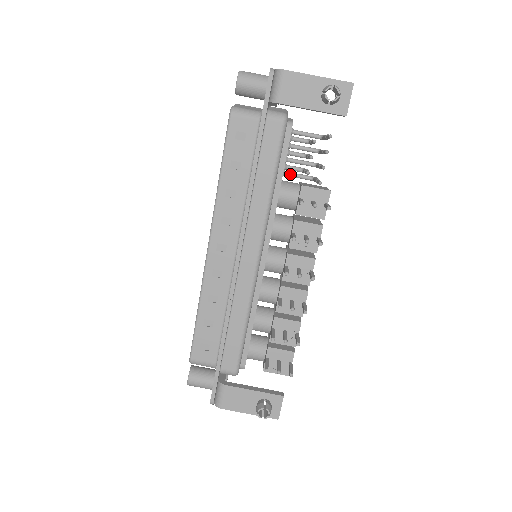
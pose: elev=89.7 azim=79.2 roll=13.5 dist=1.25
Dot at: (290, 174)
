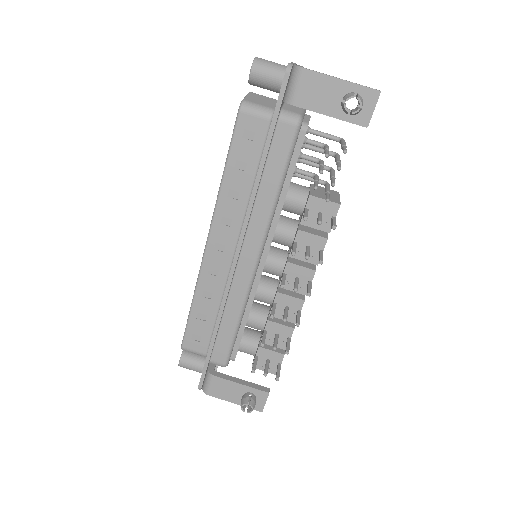
Dot at: (301, 176)
